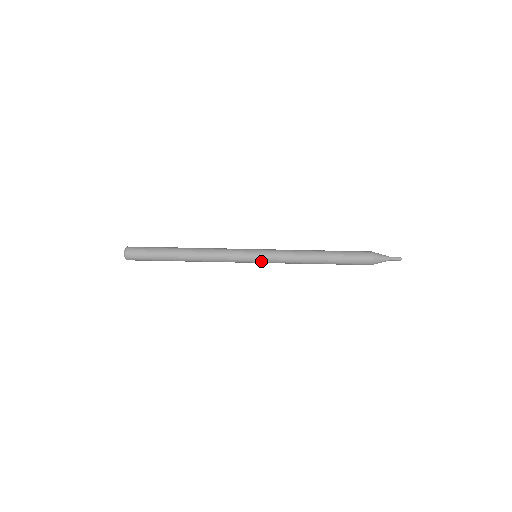
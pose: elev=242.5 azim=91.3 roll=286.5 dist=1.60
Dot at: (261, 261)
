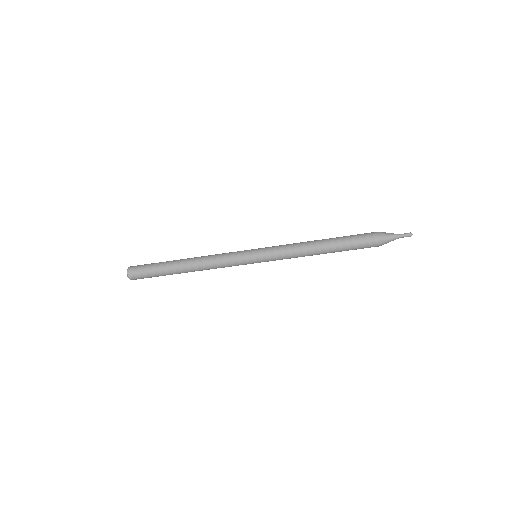
Dot at: (260, 256)
